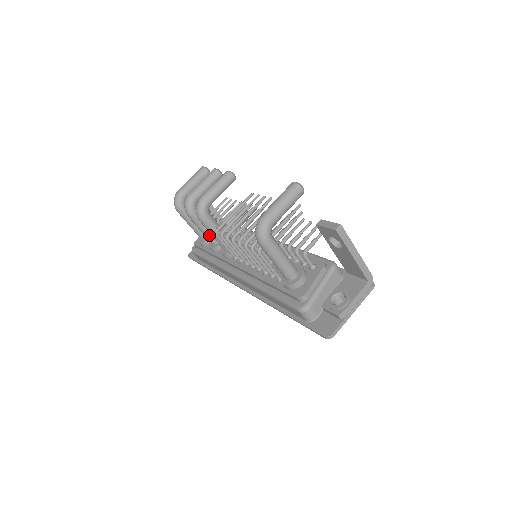
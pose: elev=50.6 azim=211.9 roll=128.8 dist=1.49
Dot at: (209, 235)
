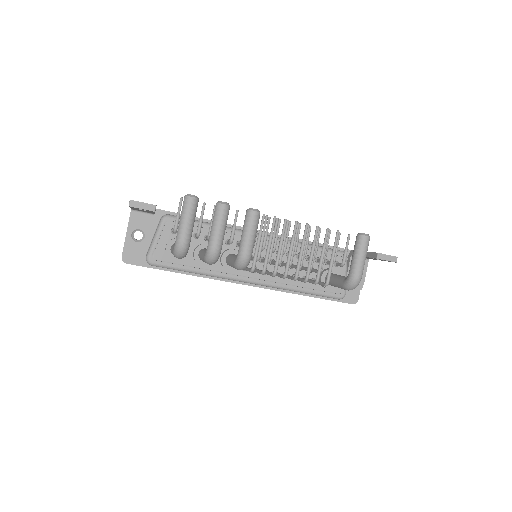
Dot at: occluded
